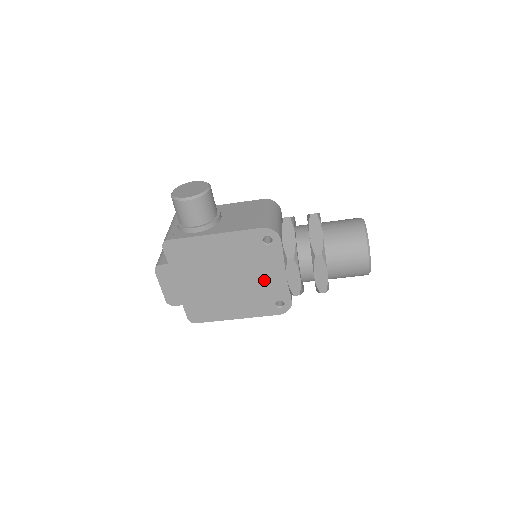
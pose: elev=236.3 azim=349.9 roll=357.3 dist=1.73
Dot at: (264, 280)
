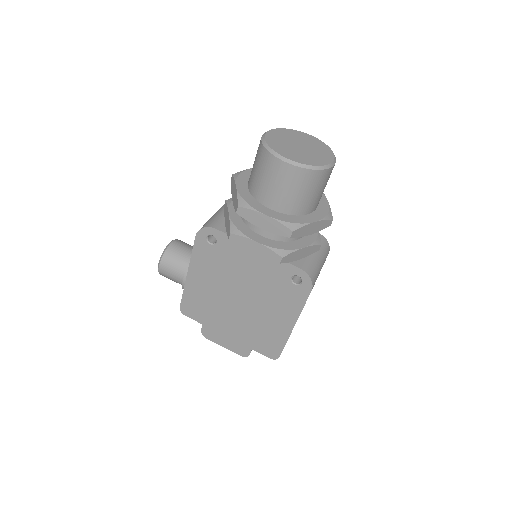
Dot at: (257, 273)
